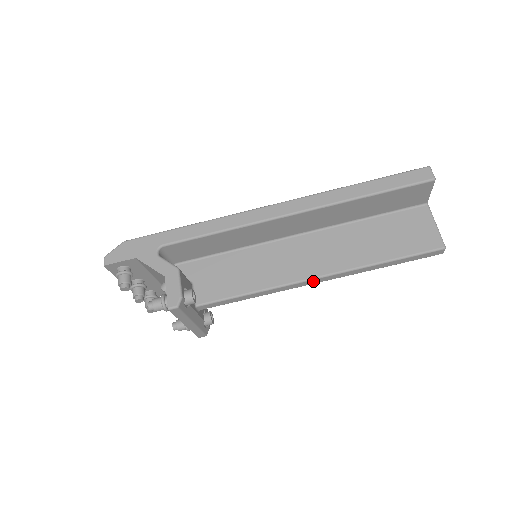
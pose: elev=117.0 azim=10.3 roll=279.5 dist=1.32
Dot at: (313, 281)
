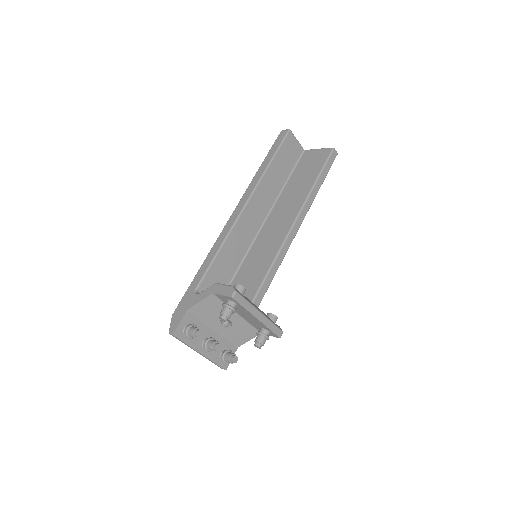
Dot at: (296, 225)
